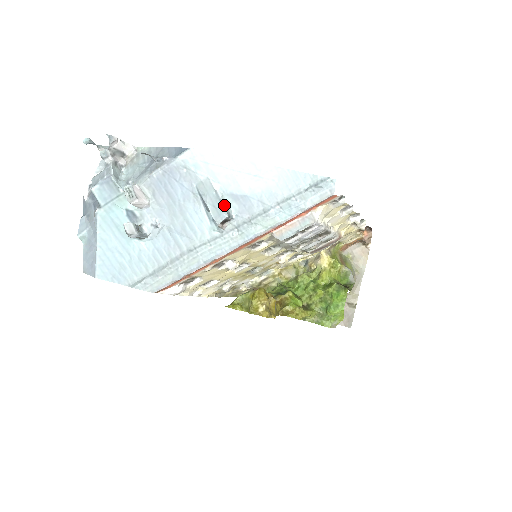
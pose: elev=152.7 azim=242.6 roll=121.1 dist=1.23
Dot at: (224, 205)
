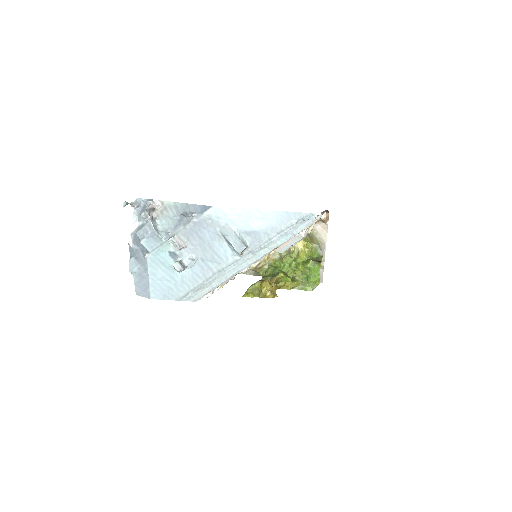
Dot at: (242, 240)
